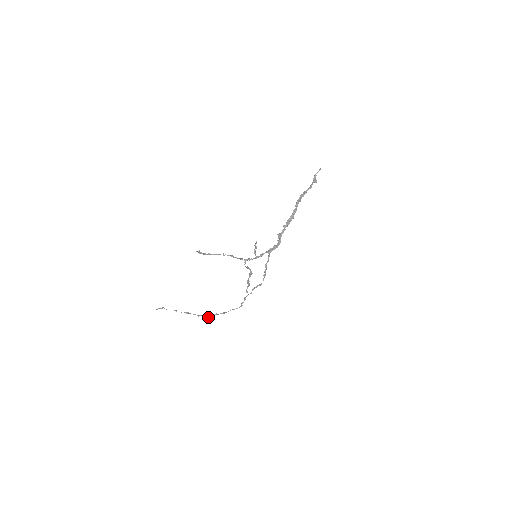
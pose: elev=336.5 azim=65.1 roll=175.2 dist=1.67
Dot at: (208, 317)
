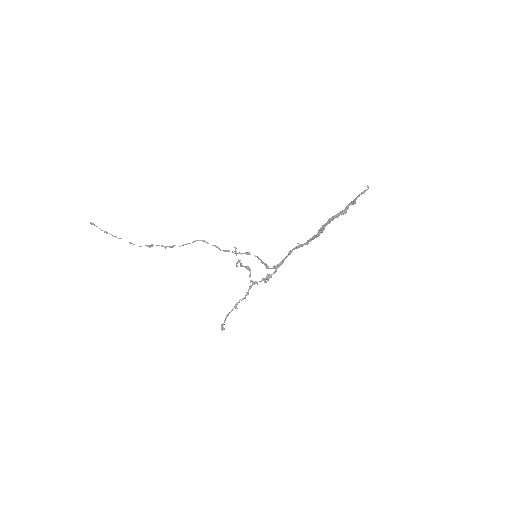
Dot at: occluded
